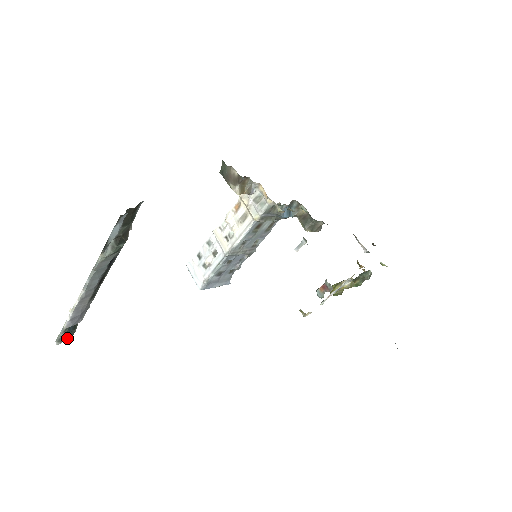
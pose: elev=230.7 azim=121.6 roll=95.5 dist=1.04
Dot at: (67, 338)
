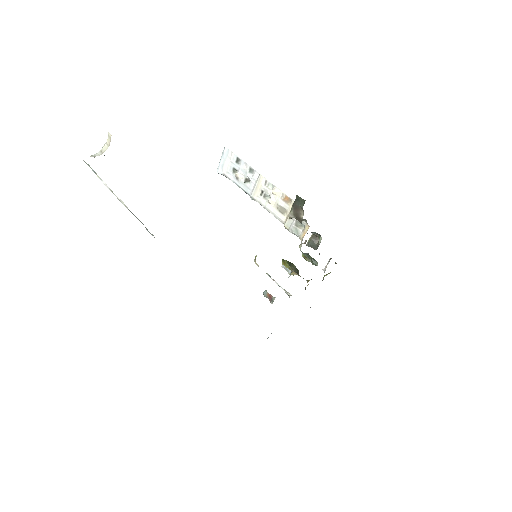
Dot at: occluded
